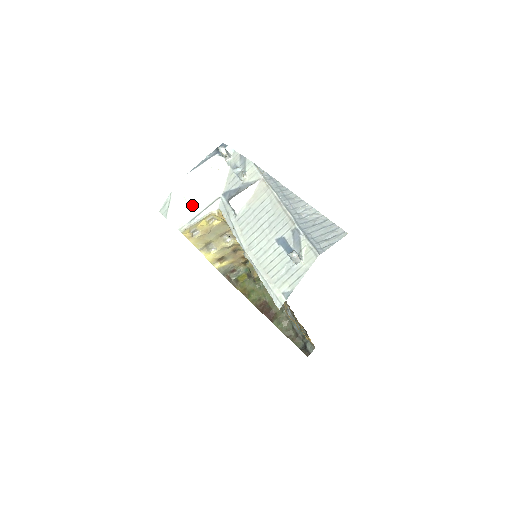
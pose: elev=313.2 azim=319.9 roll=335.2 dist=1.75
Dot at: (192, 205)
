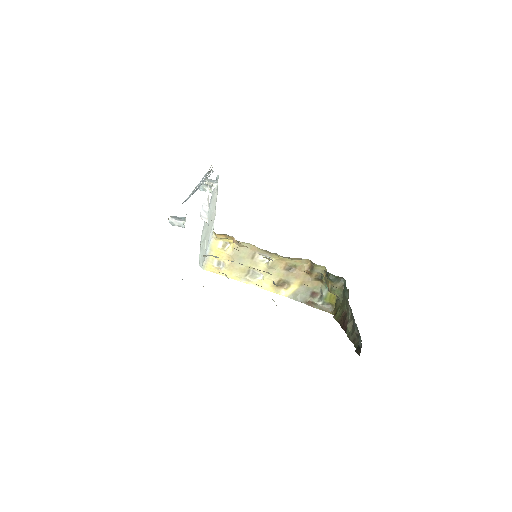
Dot at: (206, 241)
